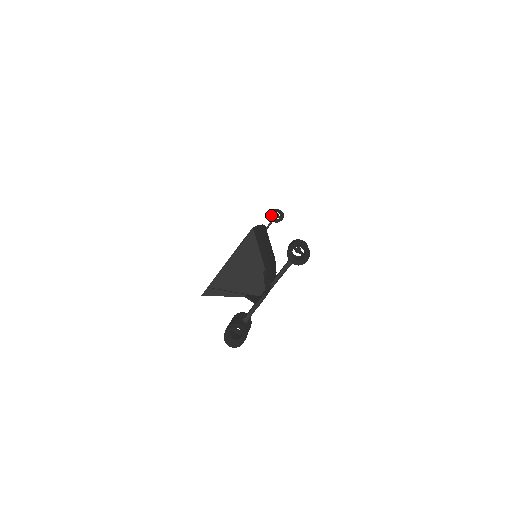
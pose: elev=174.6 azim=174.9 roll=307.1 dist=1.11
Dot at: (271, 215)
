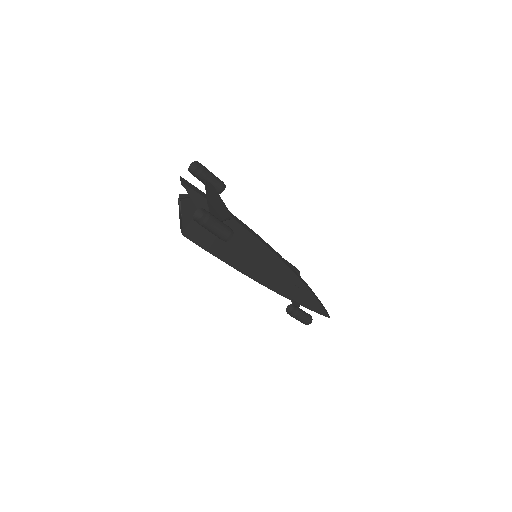
Dot at: occluded
